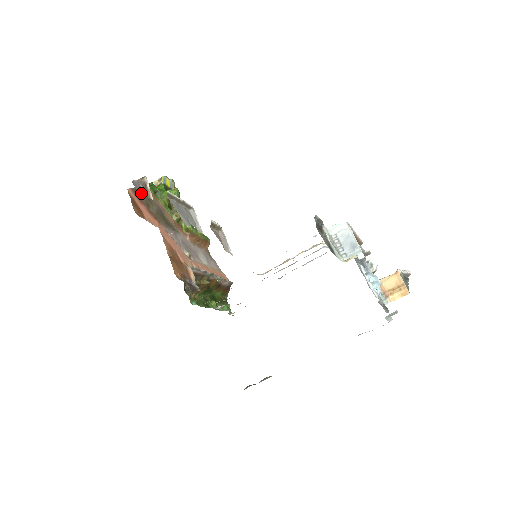
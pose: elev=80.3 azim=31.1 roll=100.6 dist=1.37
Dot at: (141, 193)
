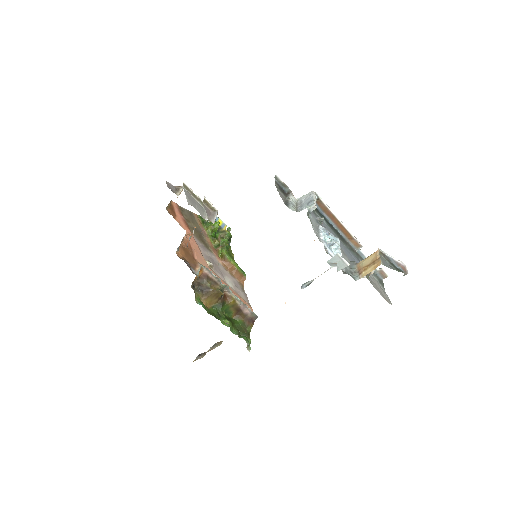
Dot at: (169, 188)
